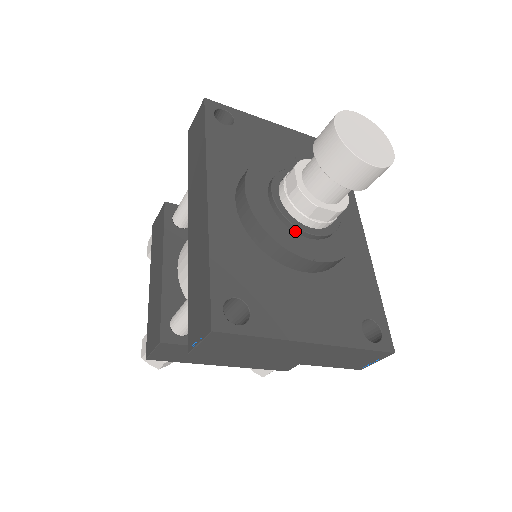
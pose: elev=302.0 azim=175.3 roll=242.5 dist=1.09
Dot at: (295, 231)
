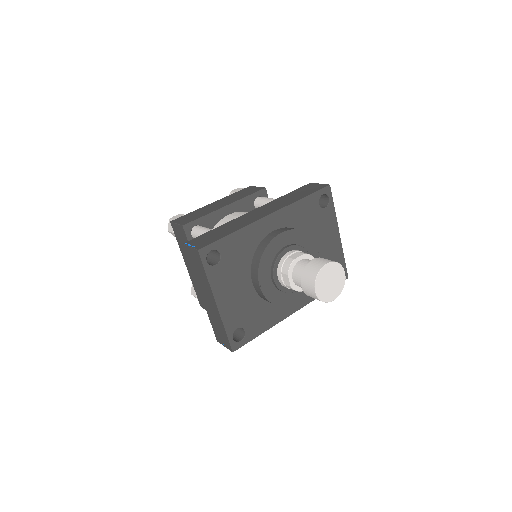
Dot at: (271, 269)
